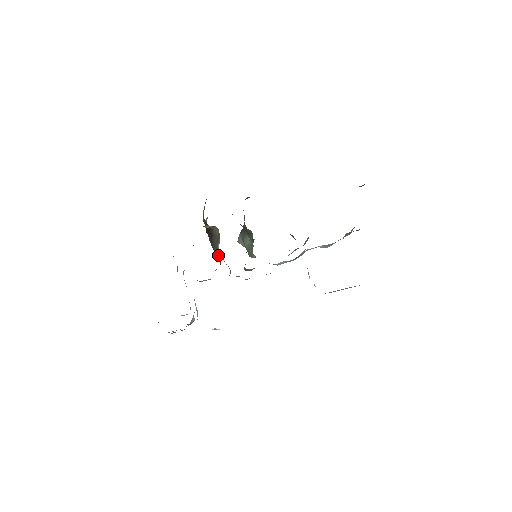
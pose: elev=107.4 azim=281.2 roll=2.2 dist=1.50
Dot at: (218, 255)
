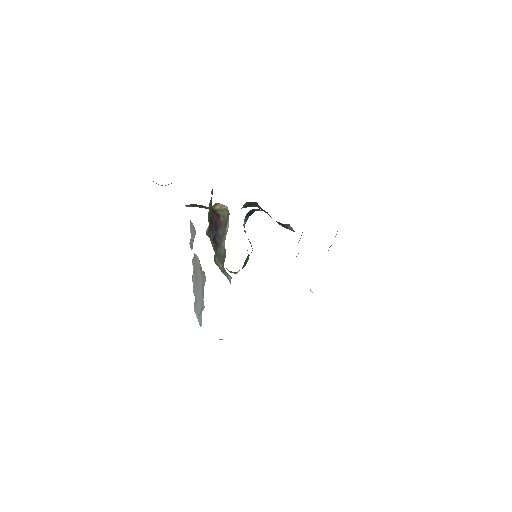
Dot at: (218, 264)
